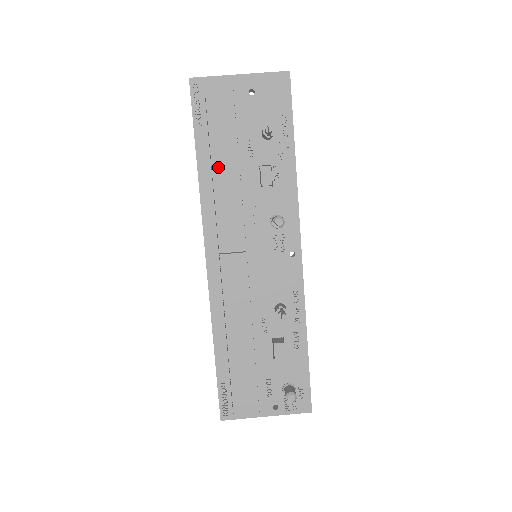
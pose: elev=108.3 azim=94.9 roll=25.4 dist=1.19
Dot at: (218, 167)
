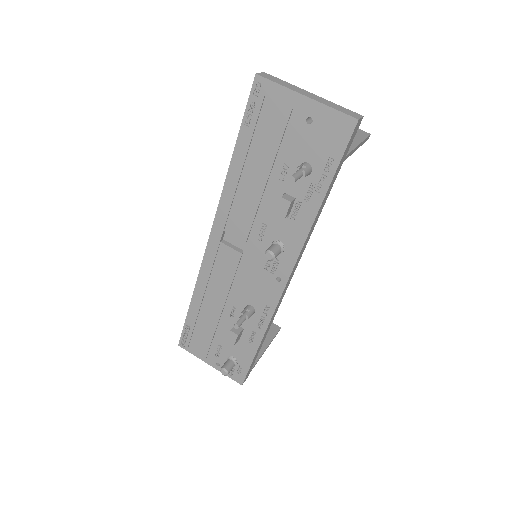
Dot at: (248, 173)
